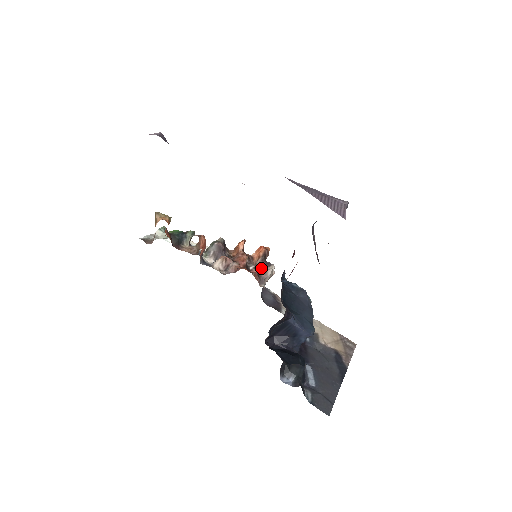
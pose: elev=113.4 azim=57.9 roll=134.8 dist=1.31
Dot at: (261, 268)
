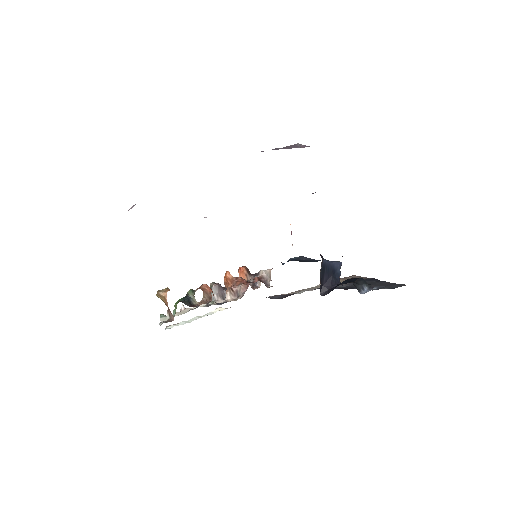
Dot at: (257, 277)
